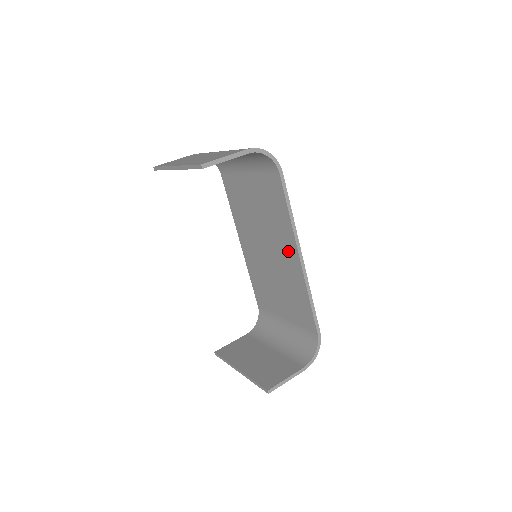
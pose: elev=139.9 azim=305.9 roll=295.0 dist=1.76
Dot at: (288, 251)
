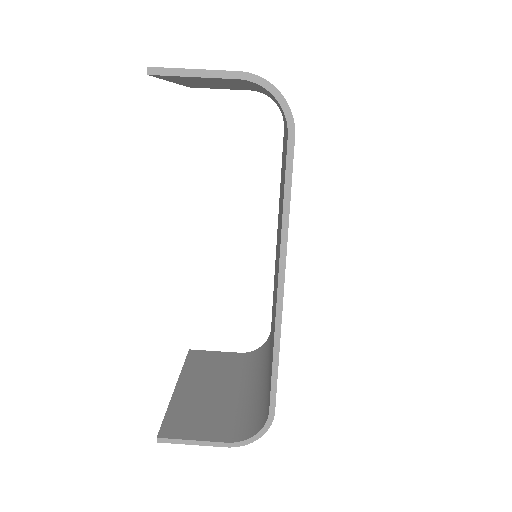
Dot at: occluded
